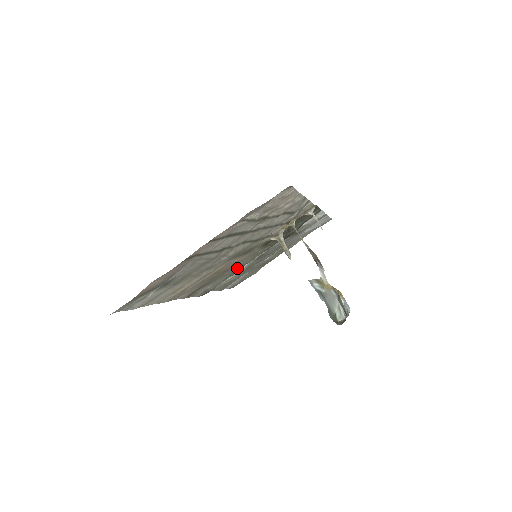
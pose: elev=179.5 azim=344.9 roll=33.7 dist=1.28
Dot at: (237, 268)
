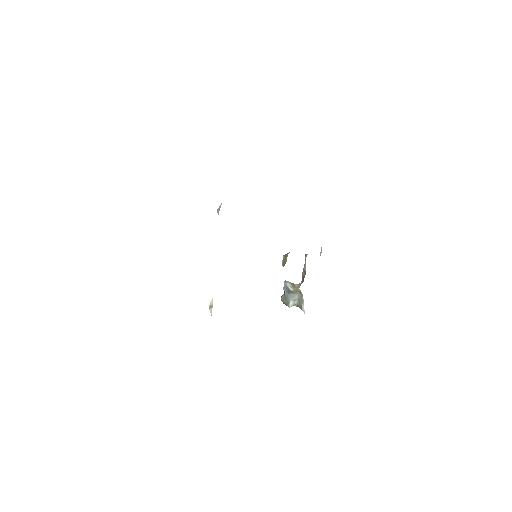
Dot at: occluded
